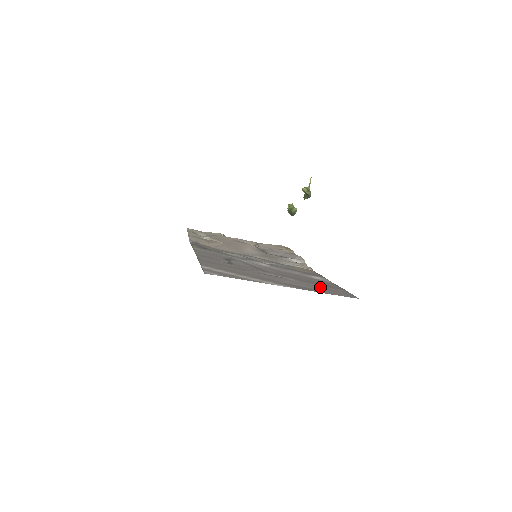
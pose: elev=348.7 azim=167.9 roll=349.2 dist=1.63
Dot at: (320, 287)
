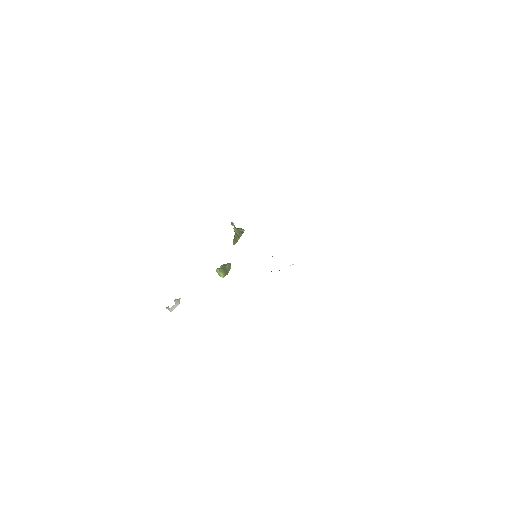
Dot at: occluded
